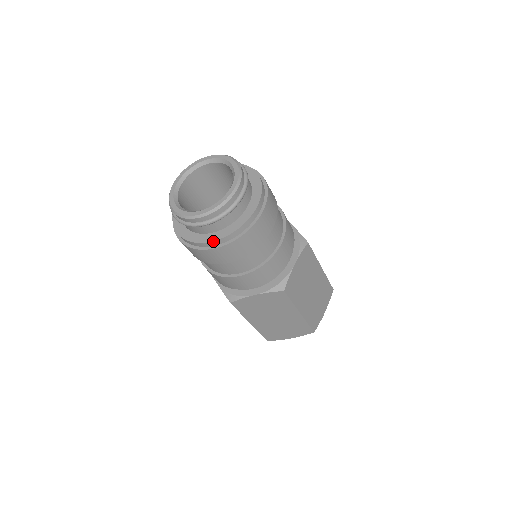
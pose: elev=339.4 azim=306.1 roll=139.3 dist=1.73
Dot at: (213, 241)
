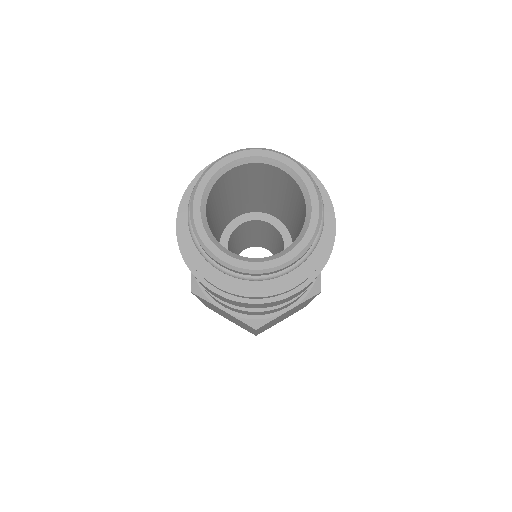
Dot at: (294, 287)
